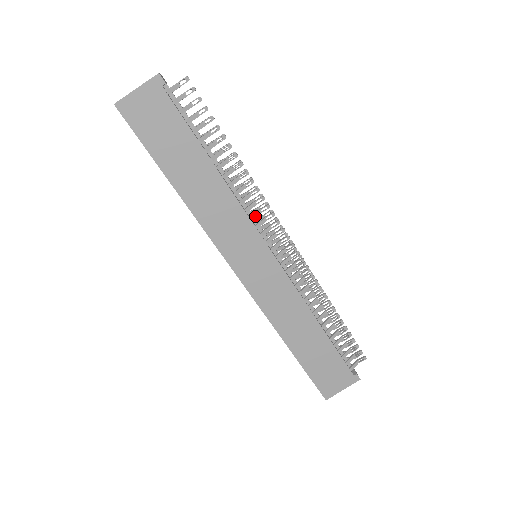
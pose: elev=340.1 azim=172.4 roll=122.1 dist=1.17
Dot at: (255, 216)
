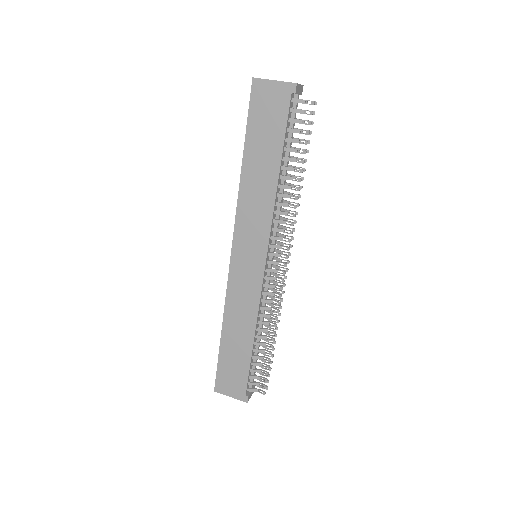
Dot at: (277, 230)
